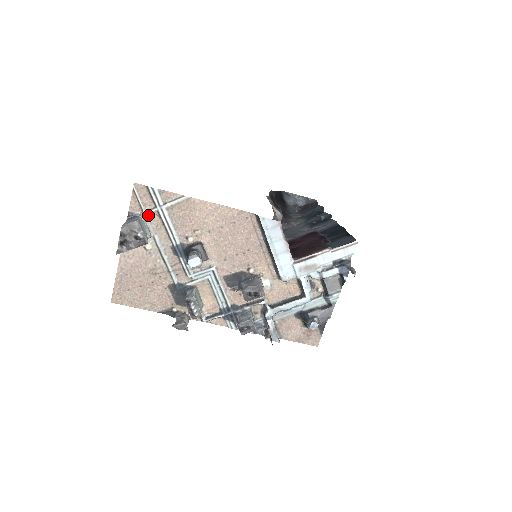
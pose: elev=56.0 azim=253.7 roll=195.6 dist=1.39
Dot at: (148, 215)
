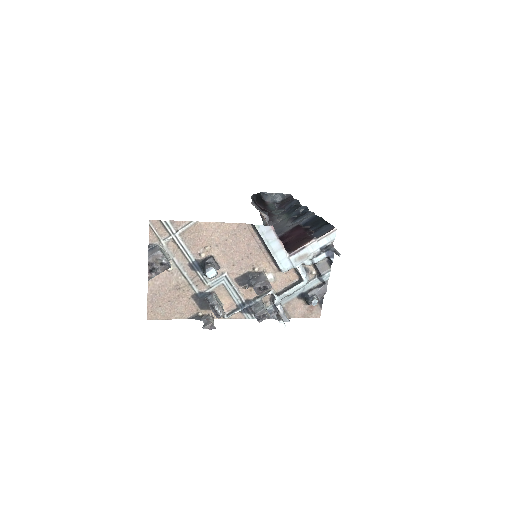
Dot at: (165, 243)
